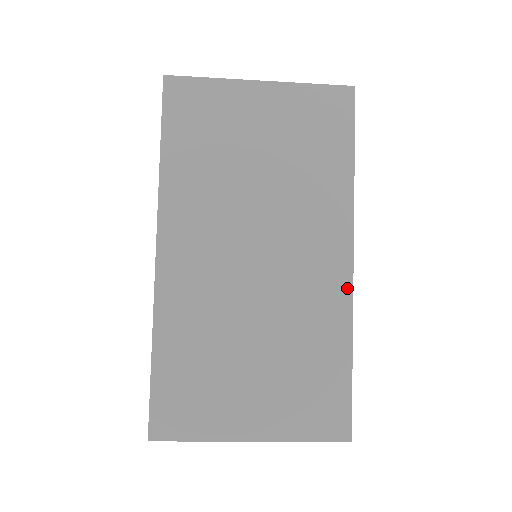
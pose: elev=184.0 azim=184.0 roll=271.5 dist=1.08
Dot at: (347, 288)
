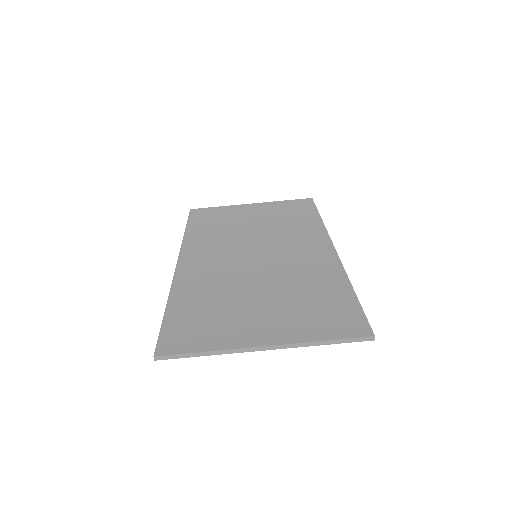
Dot at: (334, 258)
